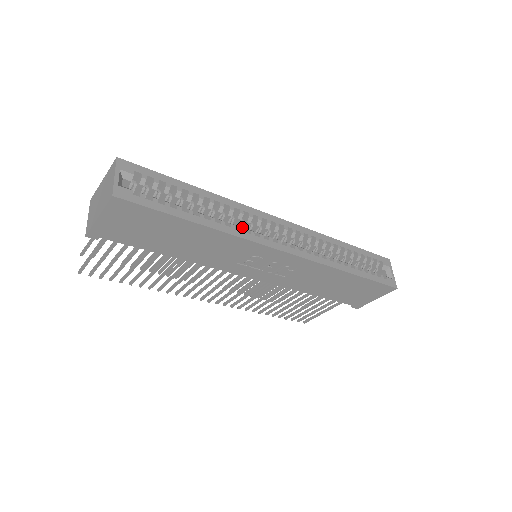
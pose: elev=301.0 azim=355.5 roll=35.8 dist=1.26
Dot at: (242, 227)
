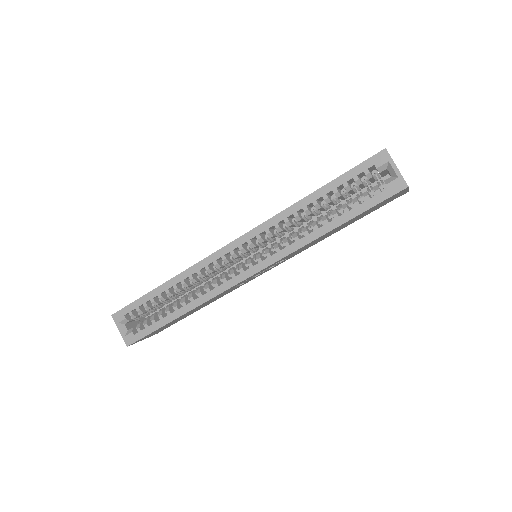
Dot at: (208, 285)
